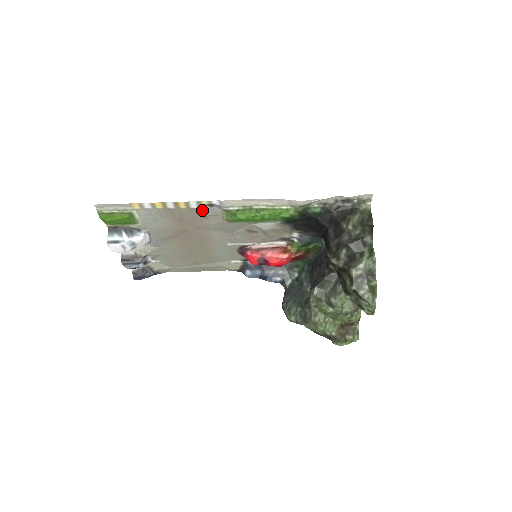
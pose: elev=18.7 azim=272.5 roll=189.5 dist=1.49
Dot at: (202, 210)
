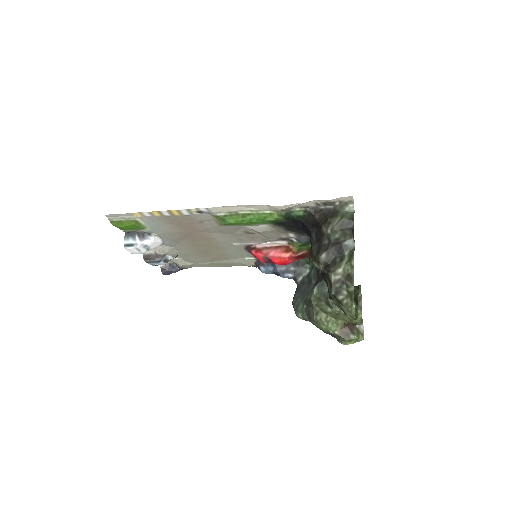
Dot at: (195, 216)
